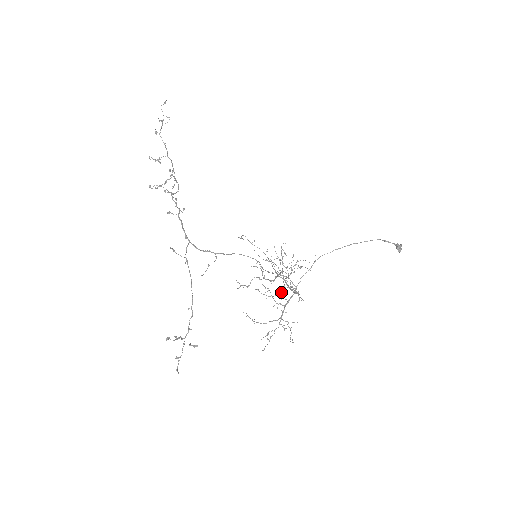
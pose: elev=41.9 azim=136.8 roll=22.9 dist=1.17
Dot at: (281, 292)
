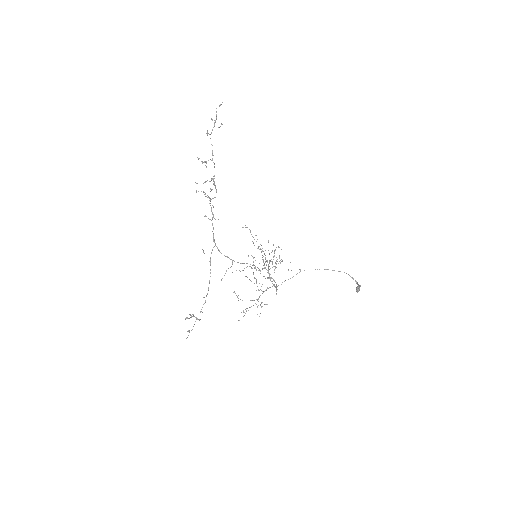
Dot at: occluded
